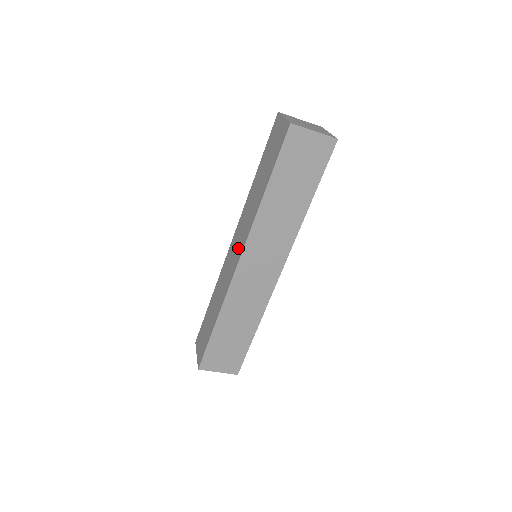
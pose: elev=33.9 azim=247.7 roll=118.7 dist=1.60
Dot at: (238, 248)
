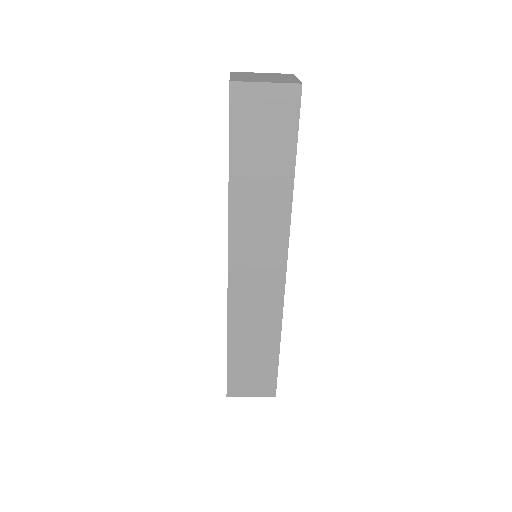
Dot at: occluded
